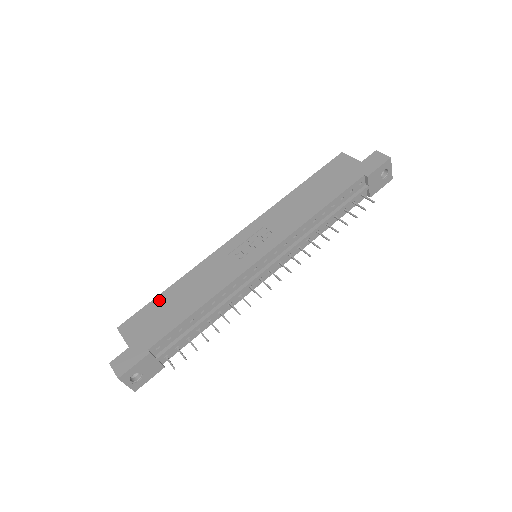
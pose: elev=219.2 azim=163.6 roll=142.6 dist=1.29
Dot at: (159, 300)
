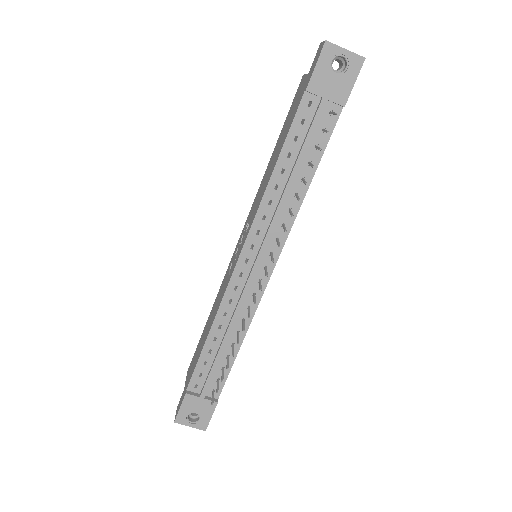
Dot at: (201, 336)
